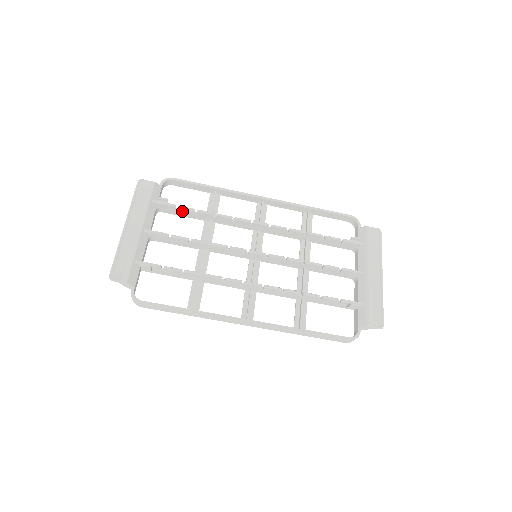
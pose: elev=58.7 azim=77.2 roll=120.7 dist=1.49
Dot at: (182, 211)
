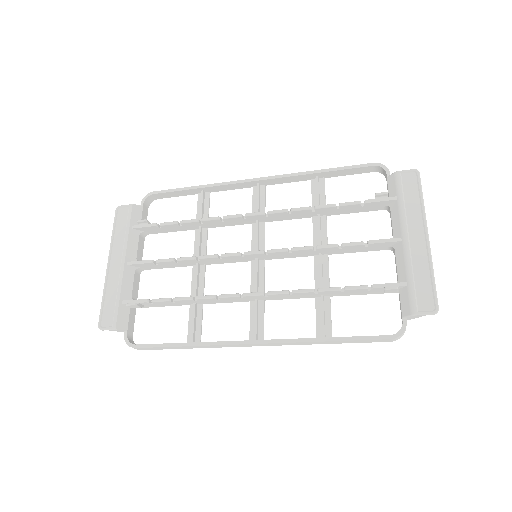
Dot at: (166, 227)
